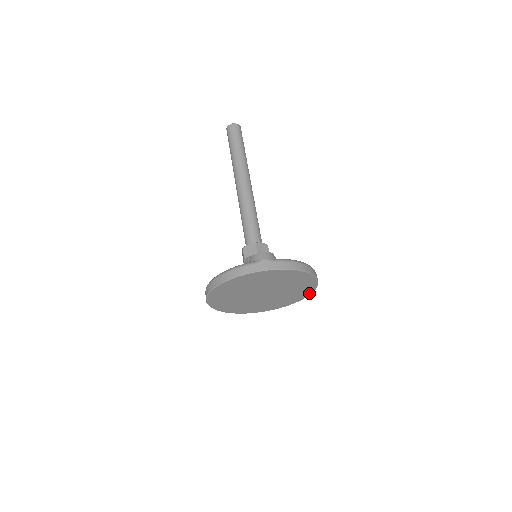
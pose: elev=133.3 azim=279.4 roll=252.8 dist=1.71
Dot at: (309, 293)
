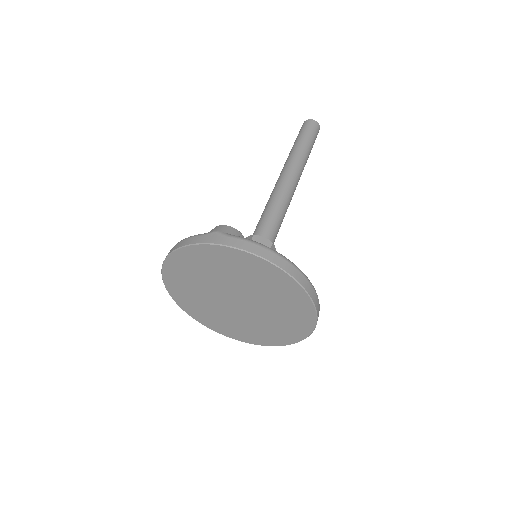
Dot at: (311, 323)
